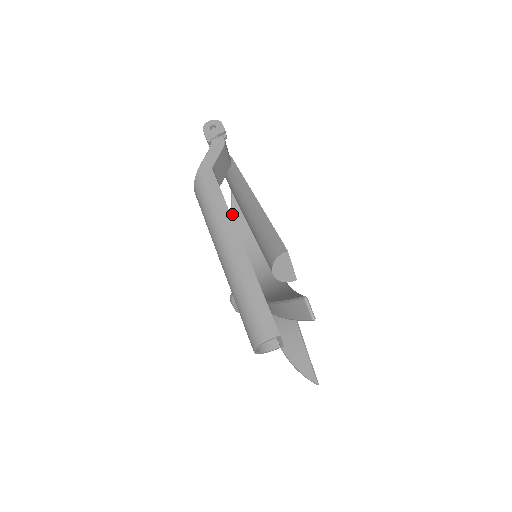
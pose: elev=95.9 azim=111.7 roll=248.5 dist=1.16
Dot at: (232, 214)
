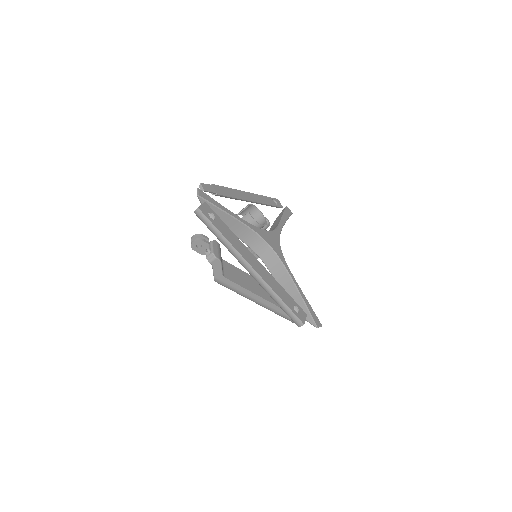
Dot at: occluded
